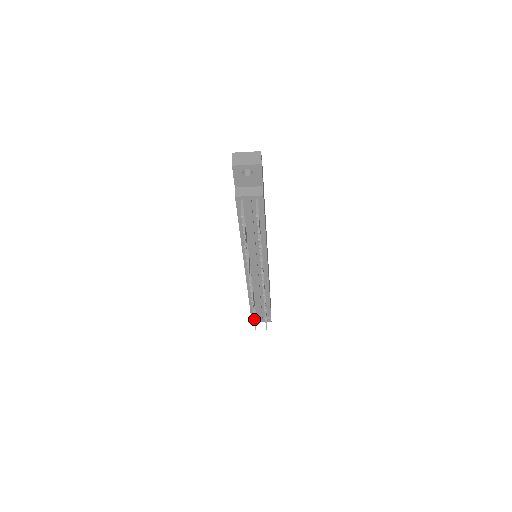
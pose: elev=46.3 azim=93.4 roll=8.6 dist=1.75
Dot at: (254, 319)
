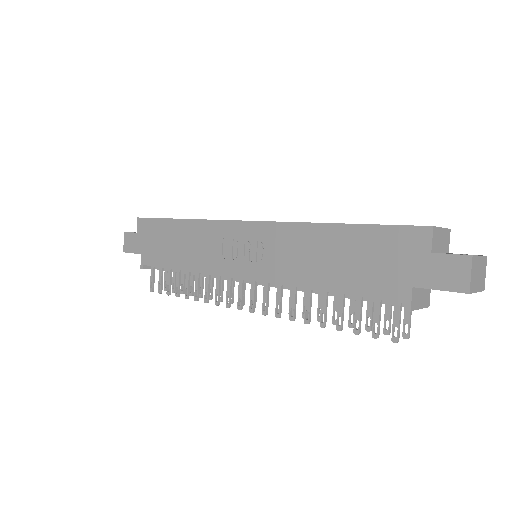
Dot at: (170, 293)
